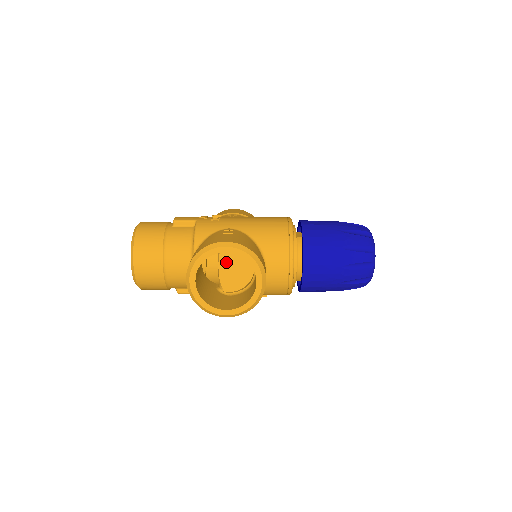
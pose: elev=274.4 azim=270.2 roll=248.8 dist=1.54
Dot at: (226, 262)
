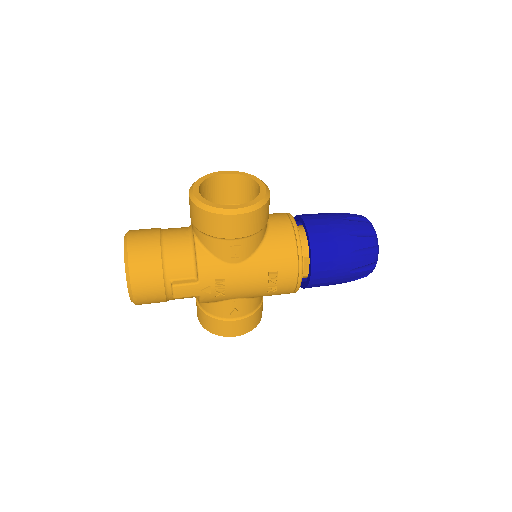
Dot at: occluded
